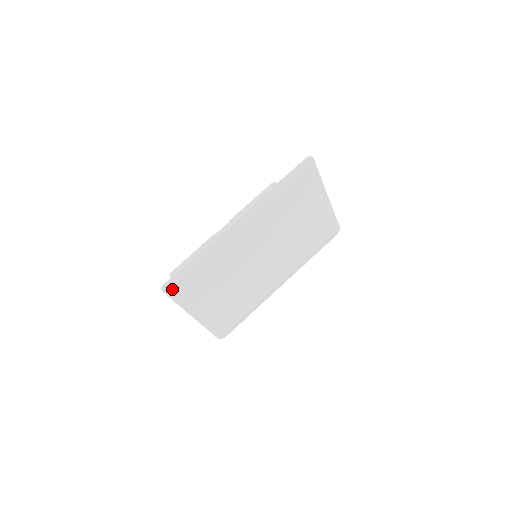
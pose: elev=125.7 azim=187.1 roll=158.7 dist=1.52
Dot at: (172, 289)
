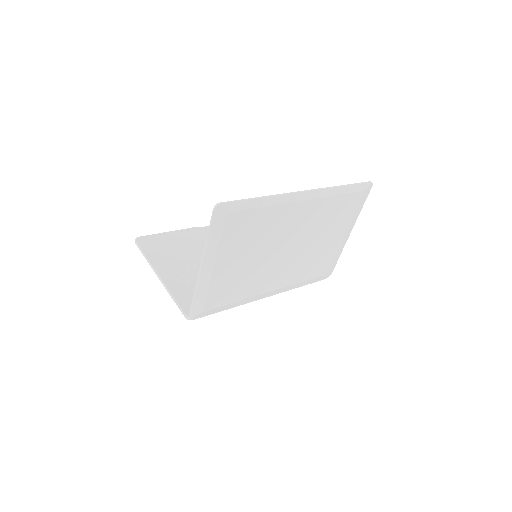
Dot at: (222, 214)
